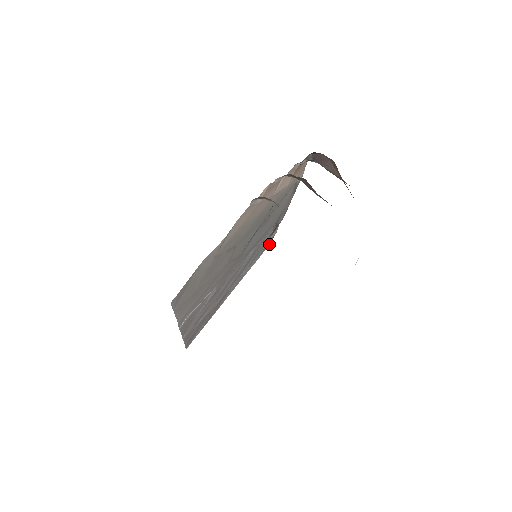
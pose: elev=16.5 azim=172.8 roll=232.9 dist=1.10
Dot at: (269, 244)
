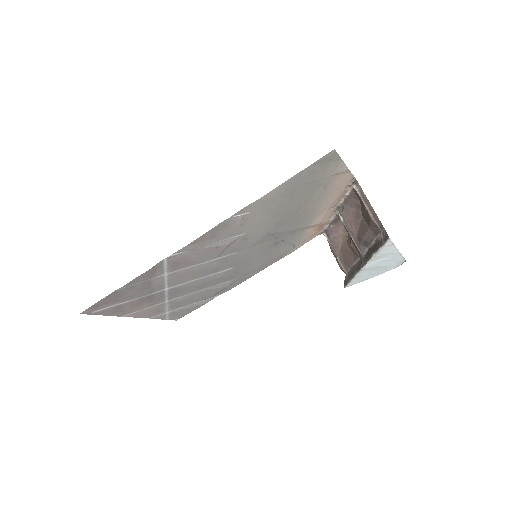
Dot at: (177, 319)
